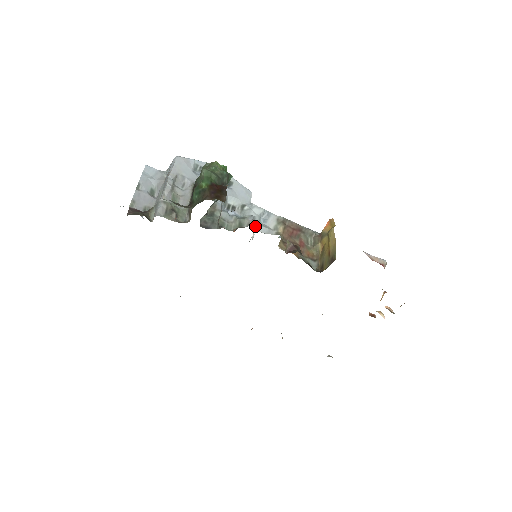
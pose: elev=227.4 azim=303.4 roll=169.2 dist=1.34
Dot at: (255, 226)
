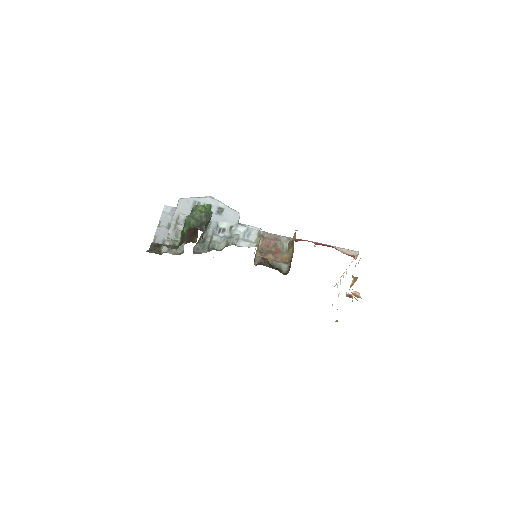
Dot at: (239, 243)
